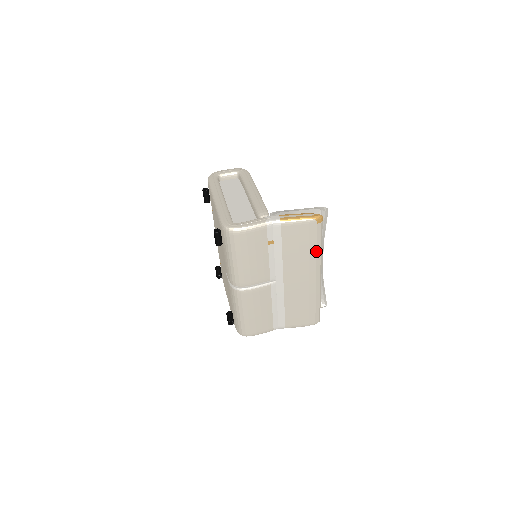
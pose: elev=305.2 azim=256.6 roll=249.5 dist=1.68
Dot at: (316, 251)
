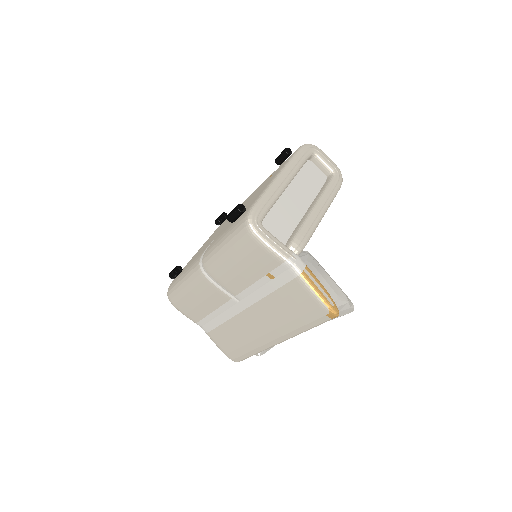
Dot at: (298, 328)
